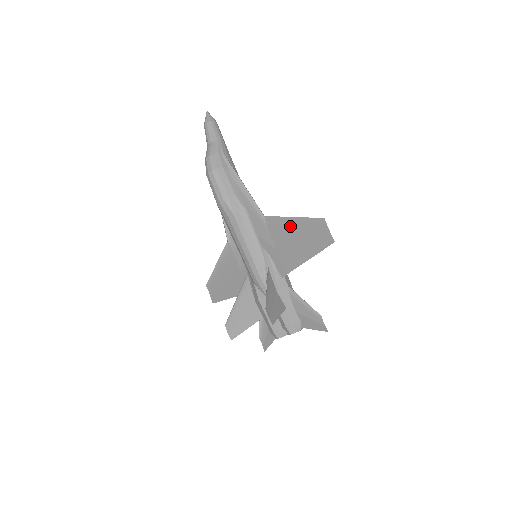
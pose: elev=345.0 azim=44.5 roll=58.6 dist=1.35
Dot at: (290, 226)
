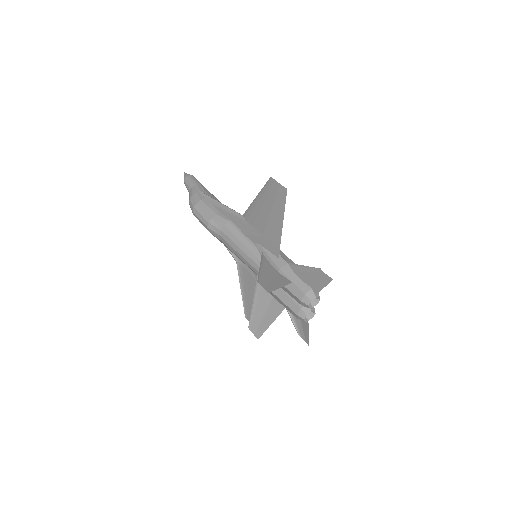
Dot at: (258, 206)
